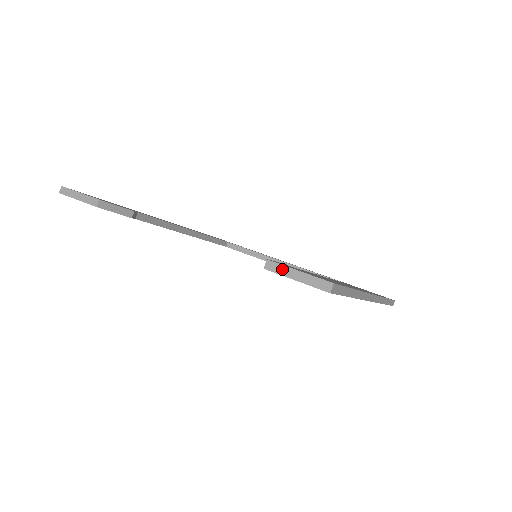
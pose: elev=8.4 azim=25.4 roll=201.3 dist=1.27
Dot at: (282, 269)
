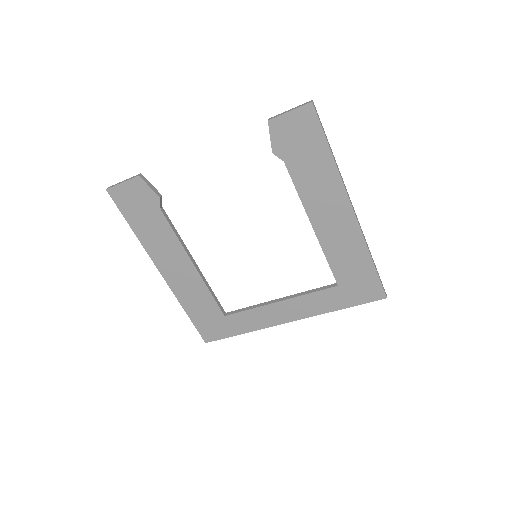
Dot at: (279, 114)
